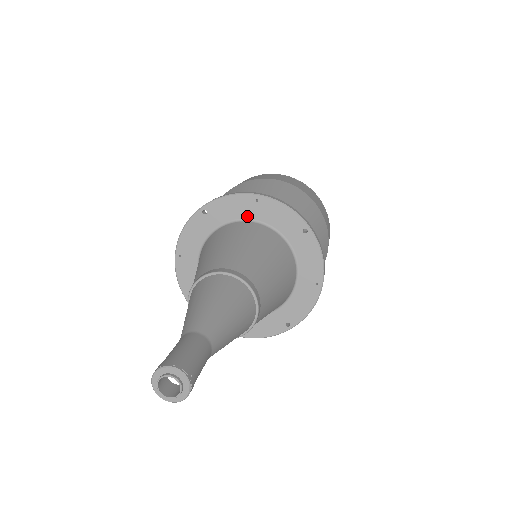
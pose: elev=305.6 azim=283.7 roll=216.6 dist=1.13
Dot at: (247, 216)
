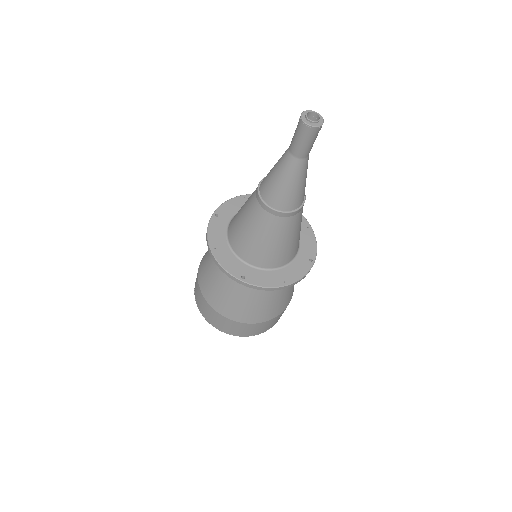
Dot at: occluded
